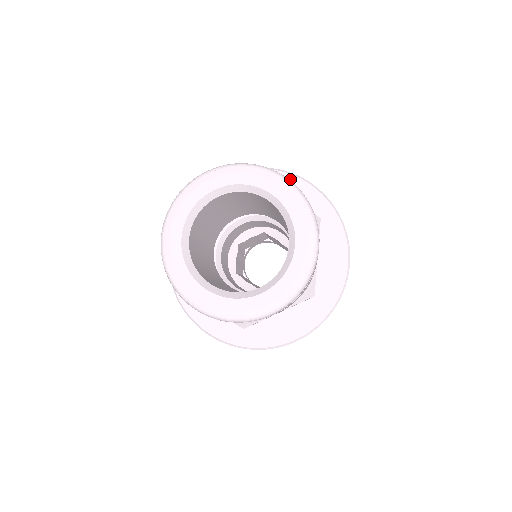
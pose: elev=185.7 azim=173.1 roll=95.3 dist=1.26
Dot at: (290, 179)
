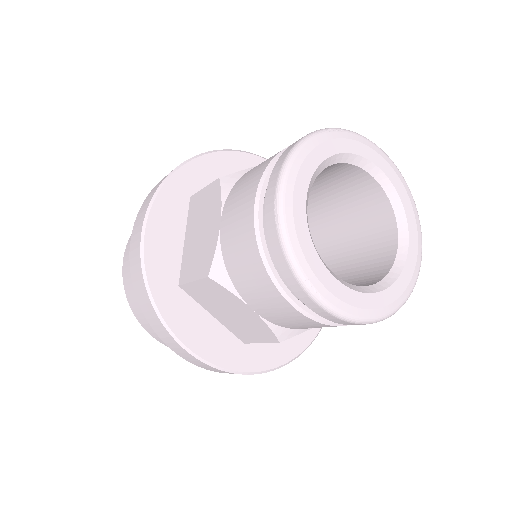
Dot at: occluded
